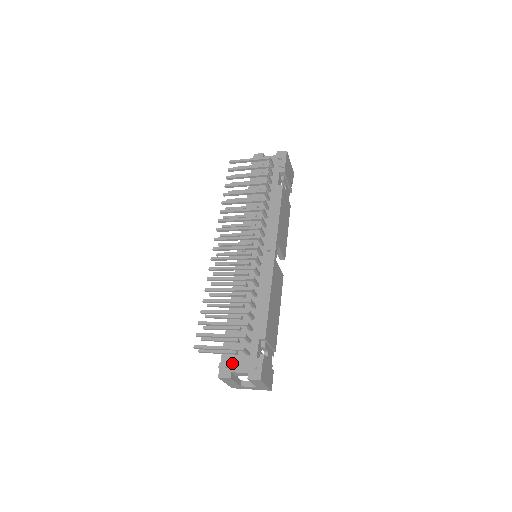
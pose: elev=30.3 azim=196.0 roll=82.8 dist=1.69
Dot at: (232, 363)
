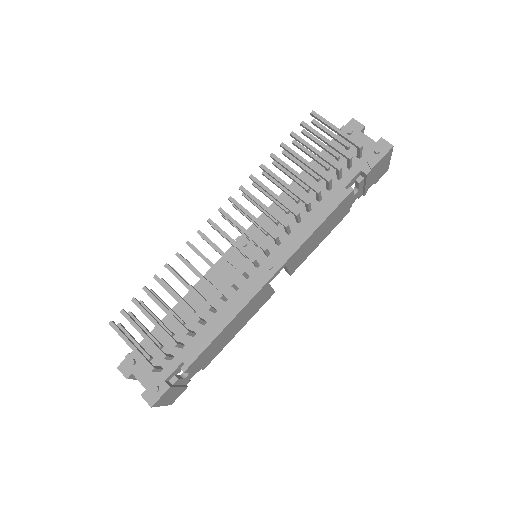
Dot at: (139, 365)
